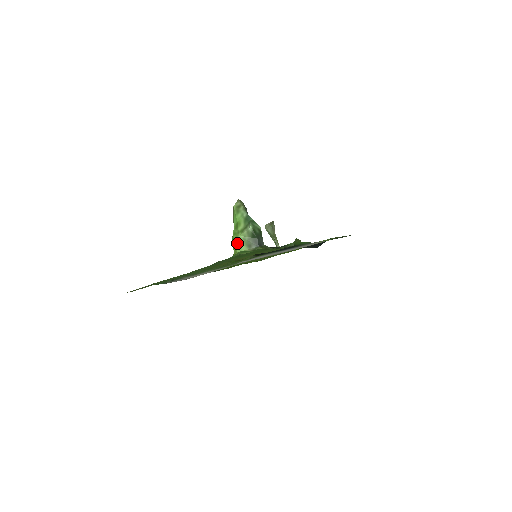
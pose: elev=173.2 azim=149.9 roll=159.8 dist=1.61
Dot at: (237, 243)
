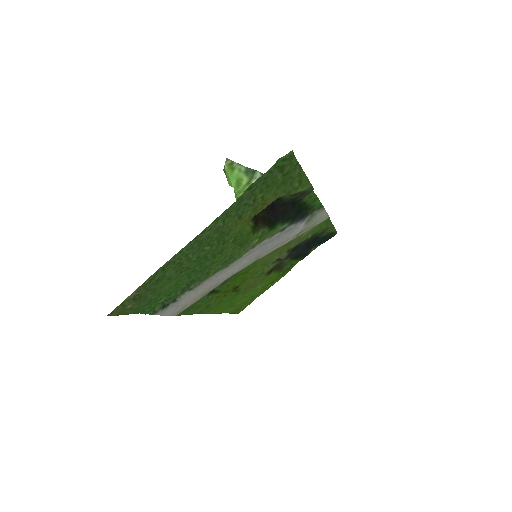
Dot at: occluded
